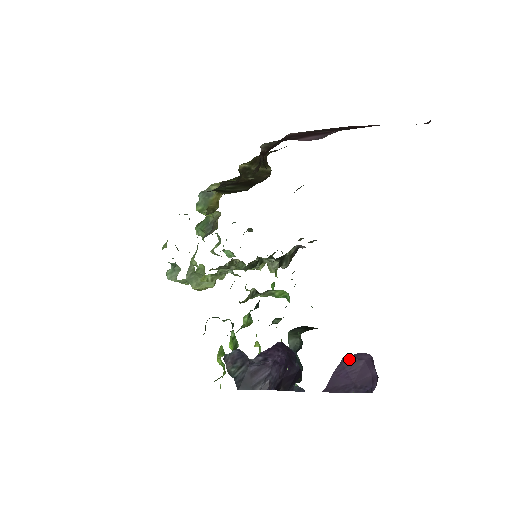
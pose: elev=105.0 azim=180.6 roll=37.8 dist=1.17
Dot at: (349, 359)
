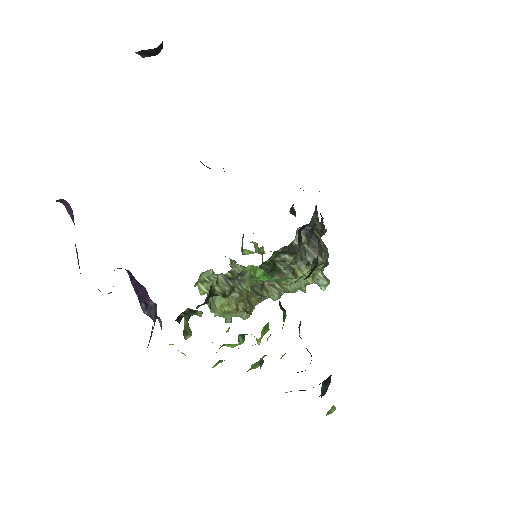
Dot at: occluded
